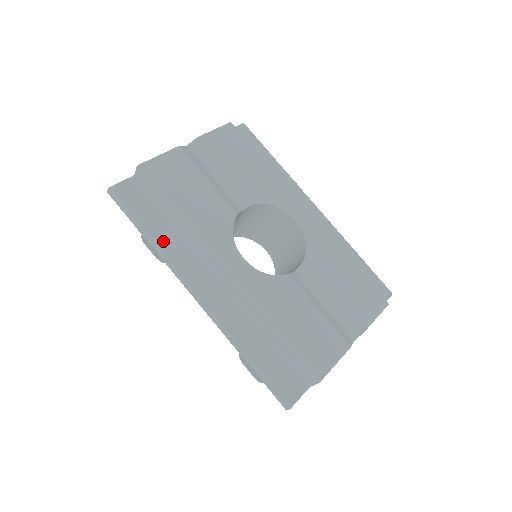
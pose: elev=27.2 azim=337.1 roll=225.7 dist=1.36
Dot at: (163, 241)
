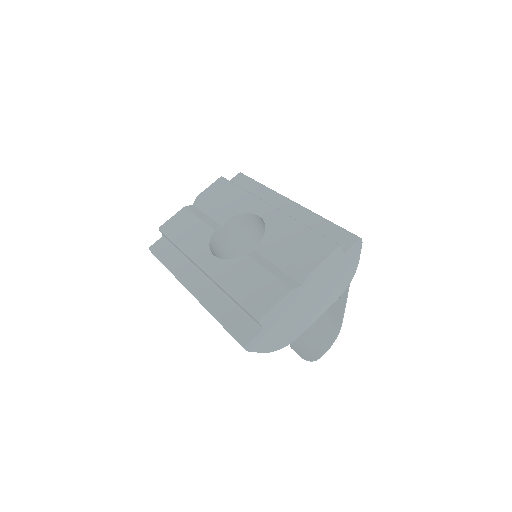
Dot at: (173, 266)
